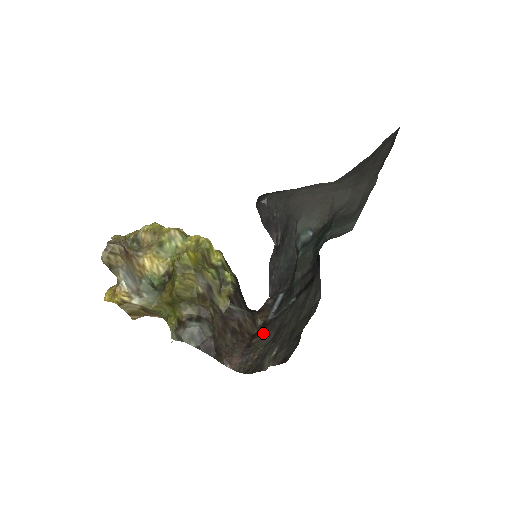
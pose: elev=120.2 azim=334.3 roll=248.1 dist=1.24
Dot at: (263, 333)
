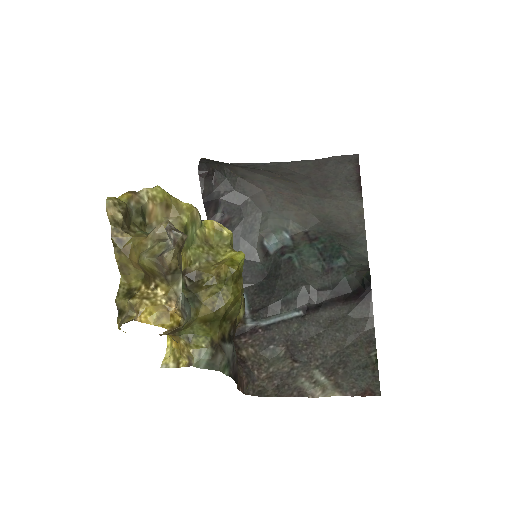
Dot at: (254, 345)
